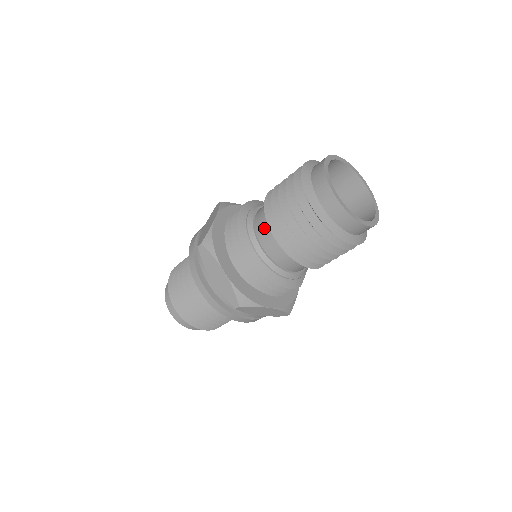
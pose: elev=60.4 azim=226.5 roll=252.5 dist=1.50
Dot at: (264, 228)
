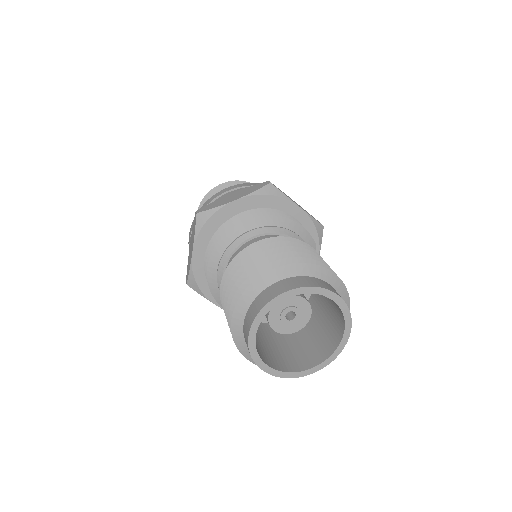
Dot at: occluded
